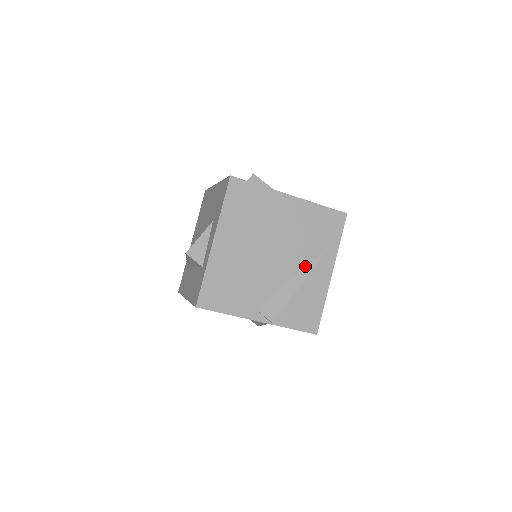
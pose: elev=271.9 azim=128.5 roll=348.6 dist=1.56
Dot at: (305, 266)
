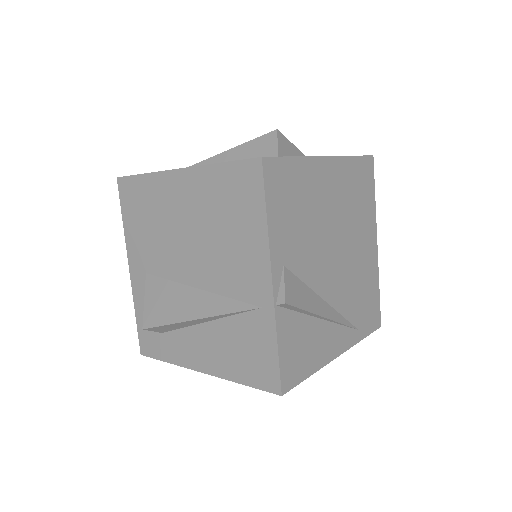
Dot at: (337, 309)
